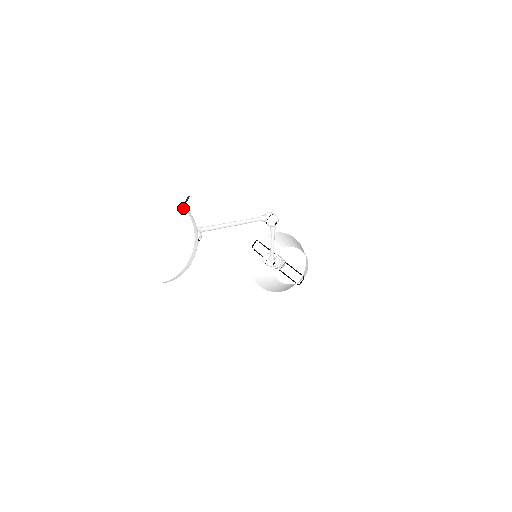
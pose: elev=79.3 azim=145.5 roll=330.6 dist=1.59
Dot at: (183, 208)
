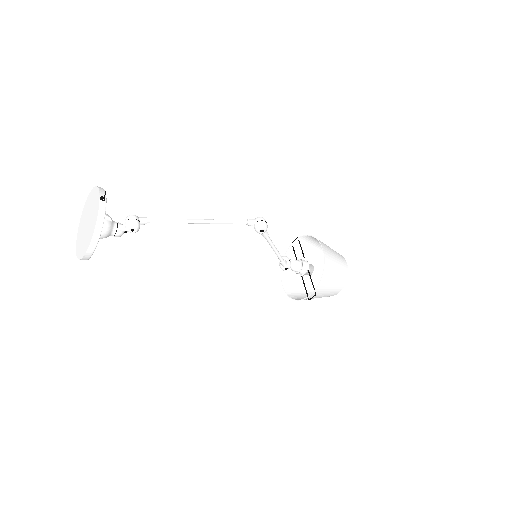
Dot at: (99, 201)
